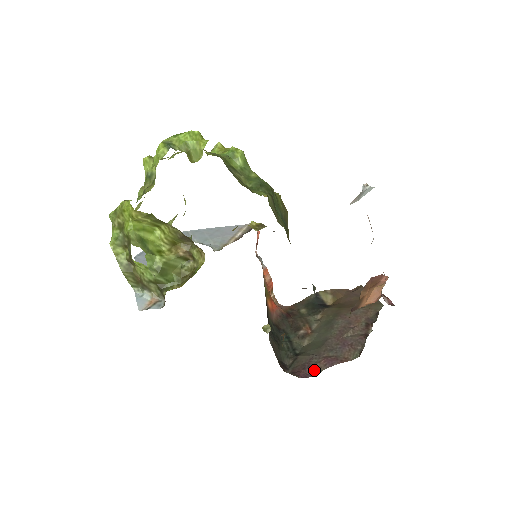
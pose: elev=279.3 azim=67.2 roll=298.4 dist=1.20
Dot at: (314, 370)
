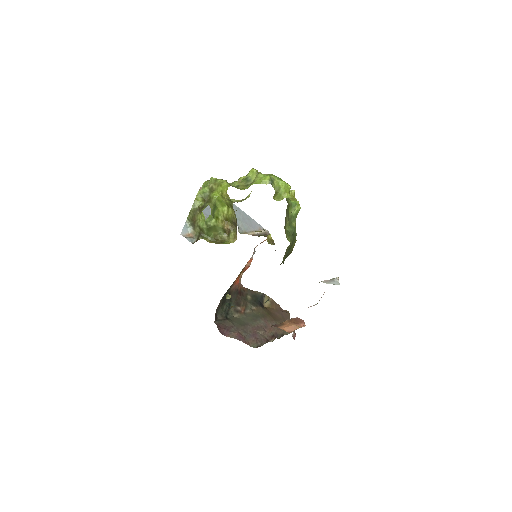
Dot at: (229, 334)
